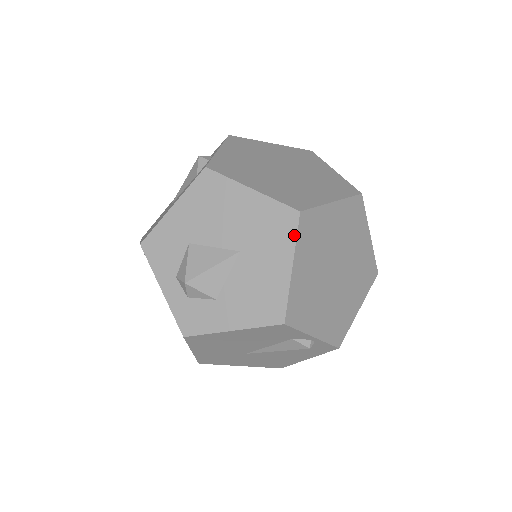
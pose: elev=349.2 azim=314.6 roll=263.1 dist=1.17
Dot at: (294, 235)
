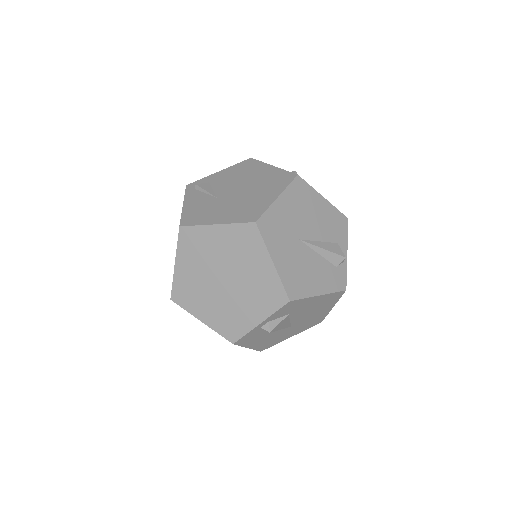
Dot at: occluded
